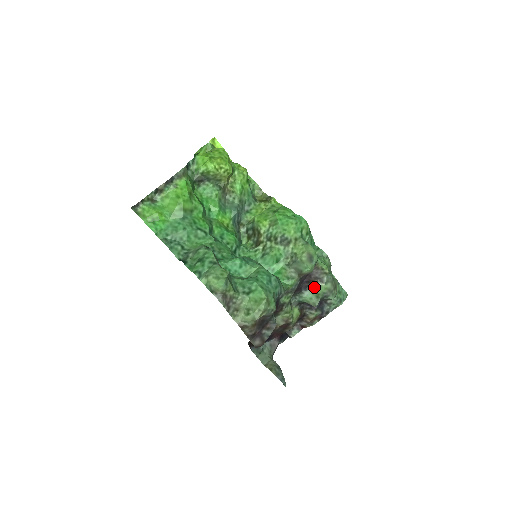
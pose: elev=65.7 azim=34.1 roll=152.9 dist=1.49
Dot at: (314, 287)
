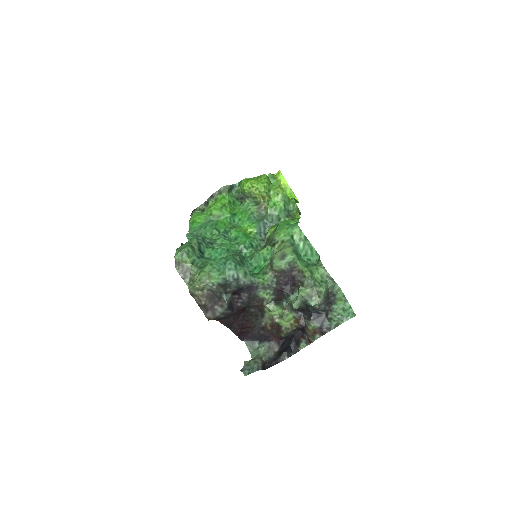
Dot at: (298, 291)
